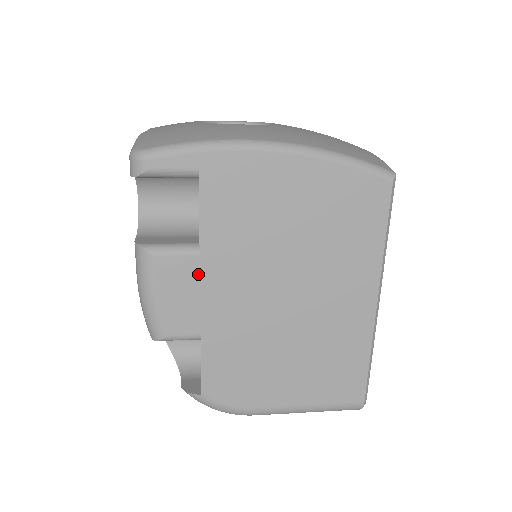
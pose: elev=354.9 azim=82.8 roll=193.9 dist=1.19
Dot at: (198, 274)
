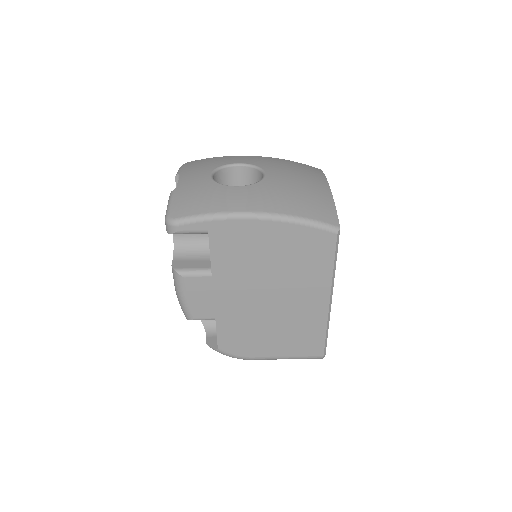
Dot at: (211, 286)
